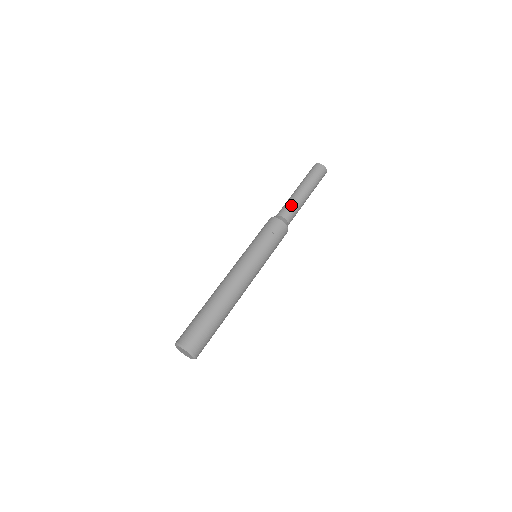
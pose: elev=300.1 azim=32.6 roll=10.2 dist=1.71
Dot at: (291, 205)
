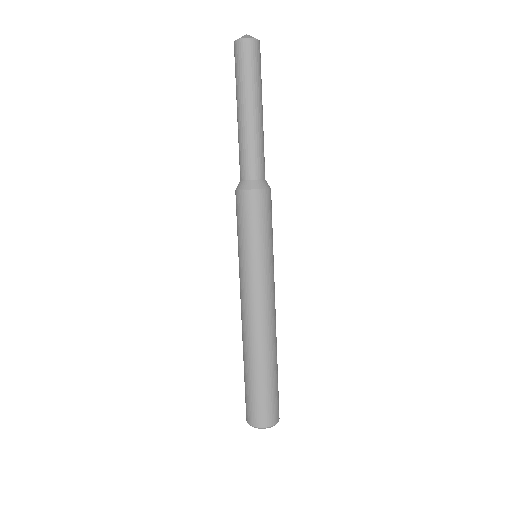
Dot at: (248, 151)
